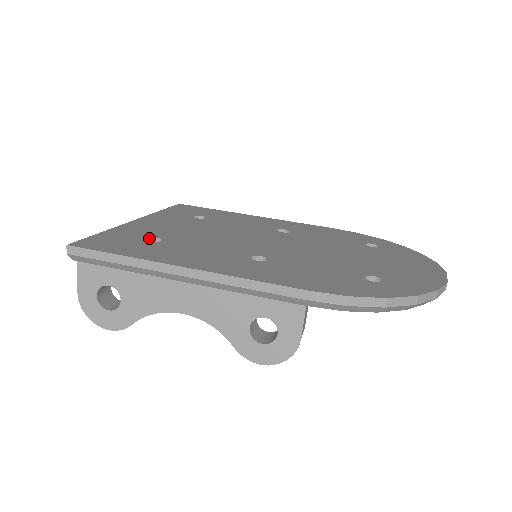
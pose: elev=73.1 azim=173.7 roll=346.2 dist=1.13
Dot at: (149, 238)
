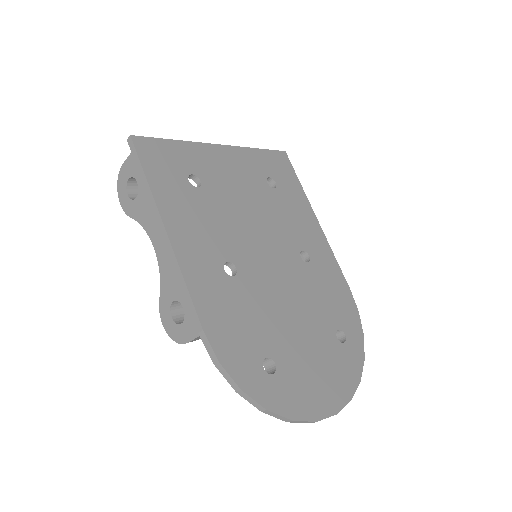
Dot at: (195, 175)
